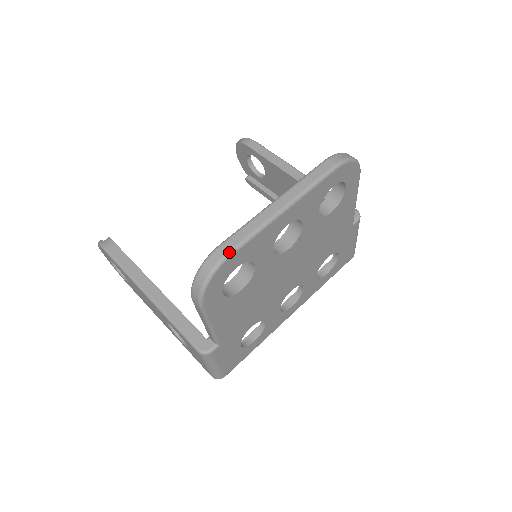
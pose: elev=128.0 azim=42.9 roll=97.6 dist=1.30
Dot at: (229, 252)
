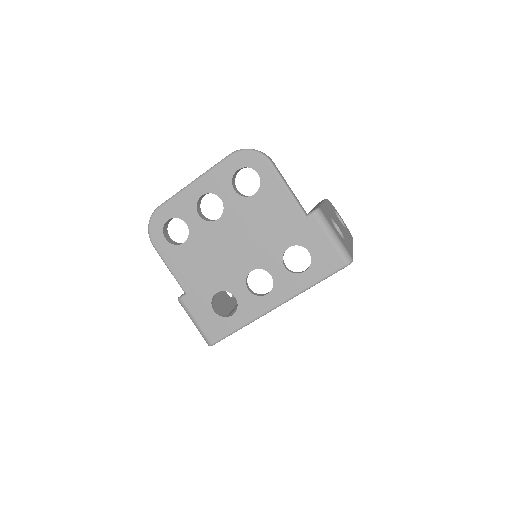
Dot at: (159, 206)
